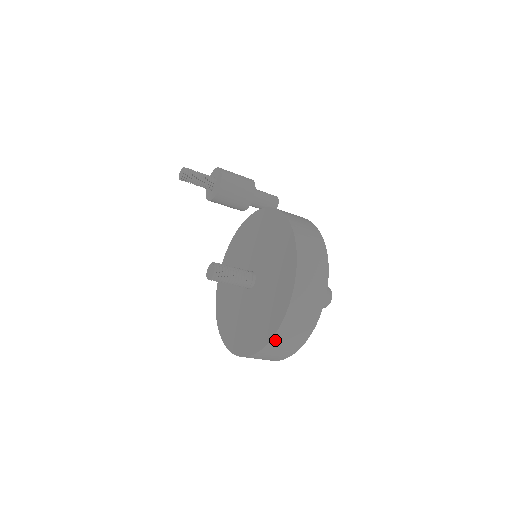
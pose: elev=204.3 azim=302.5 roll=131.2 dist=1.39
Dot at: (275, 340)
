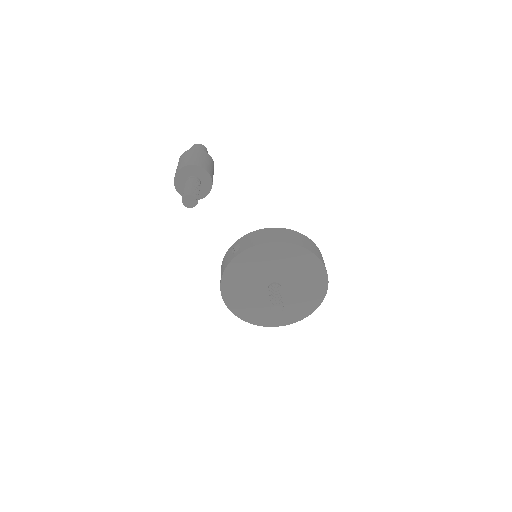
Dot at: (298, 319)
